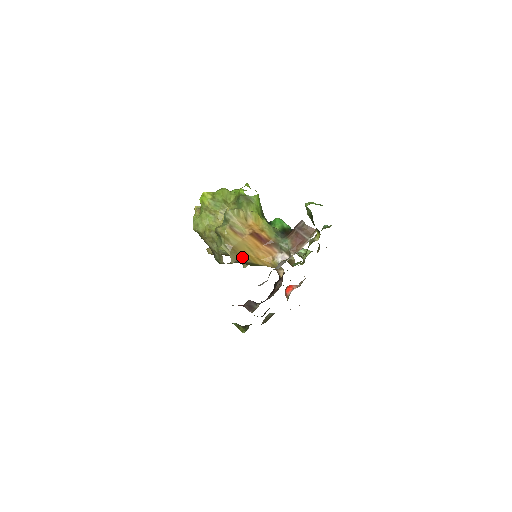
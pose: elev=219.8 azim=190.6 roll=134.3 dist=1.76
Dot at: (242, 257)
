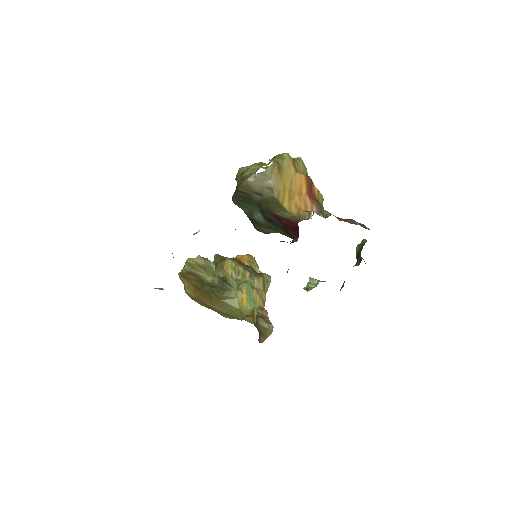
Dot at: (276, 184)
